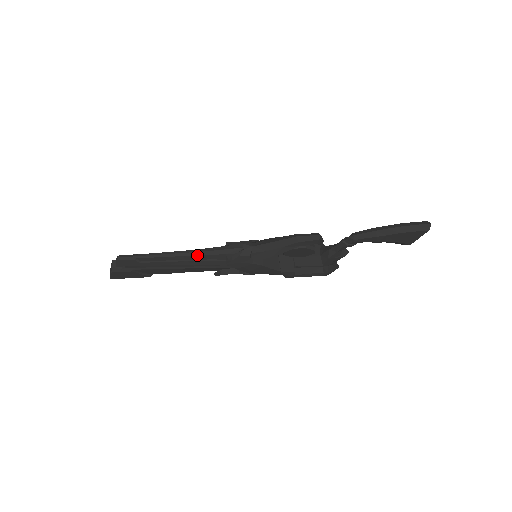
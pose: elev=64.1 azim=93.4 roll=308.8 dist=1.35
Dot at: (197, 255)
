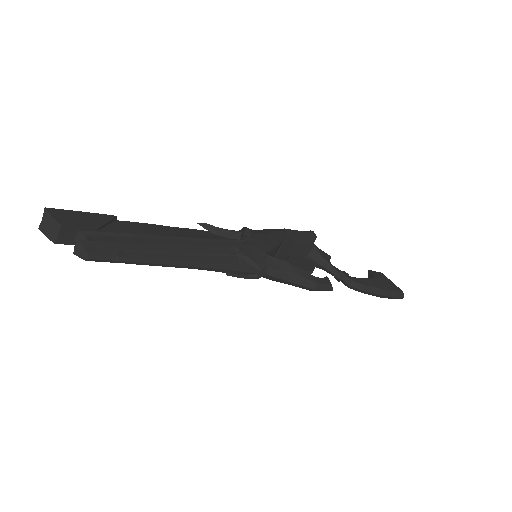
Dot at: occluded
